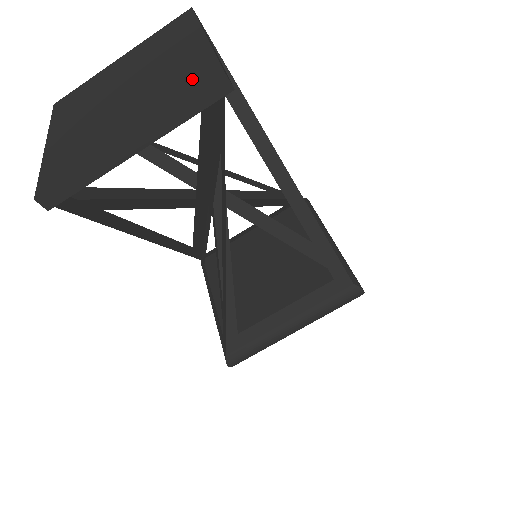
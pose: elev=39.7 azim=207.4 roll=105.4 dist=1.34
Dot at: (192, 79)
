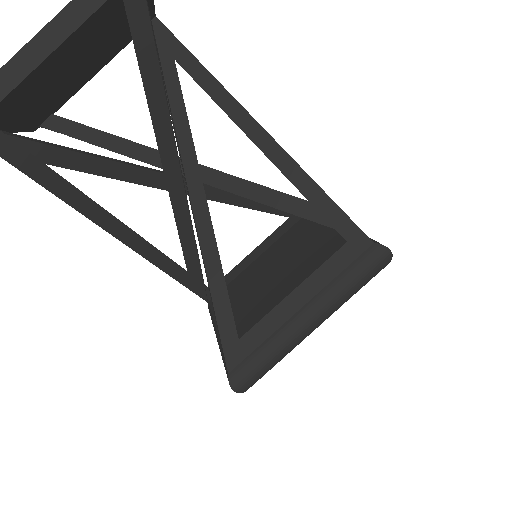
Dot at: out of frame
